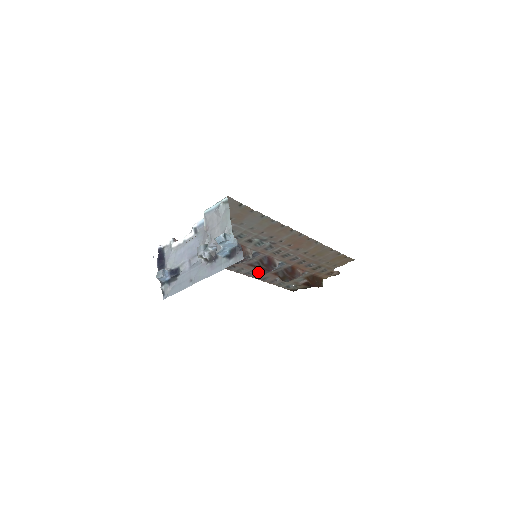
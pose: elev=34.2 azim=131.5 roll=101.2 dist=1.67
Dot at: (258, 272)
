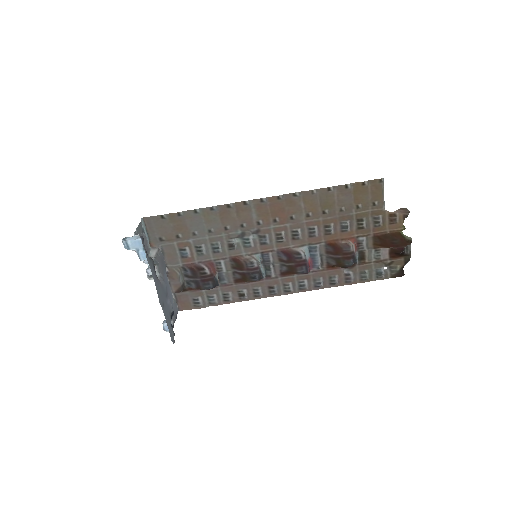
Dot at: (309, 278)
